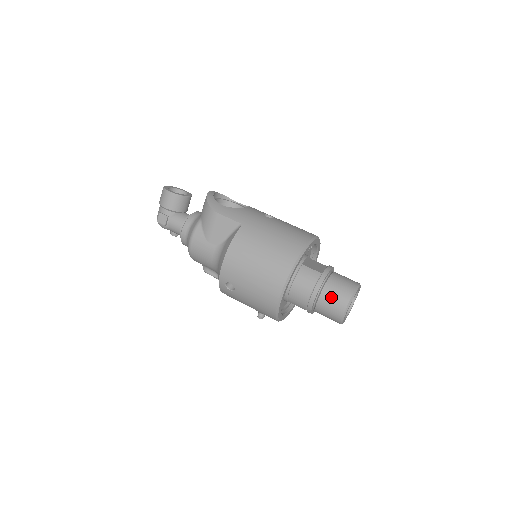
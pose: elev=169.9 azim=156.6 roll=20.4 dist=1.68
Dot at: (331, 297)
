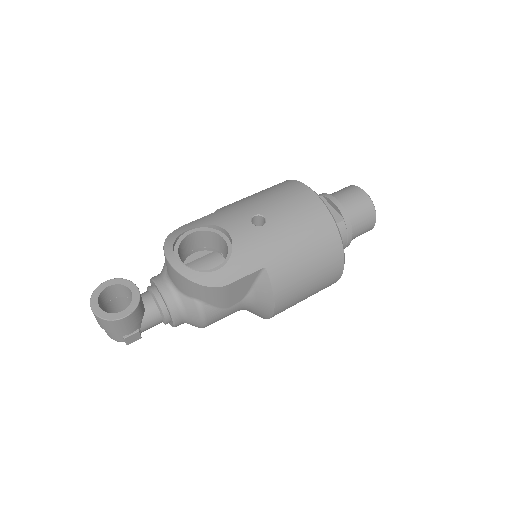
Dot at: (361, 229)
